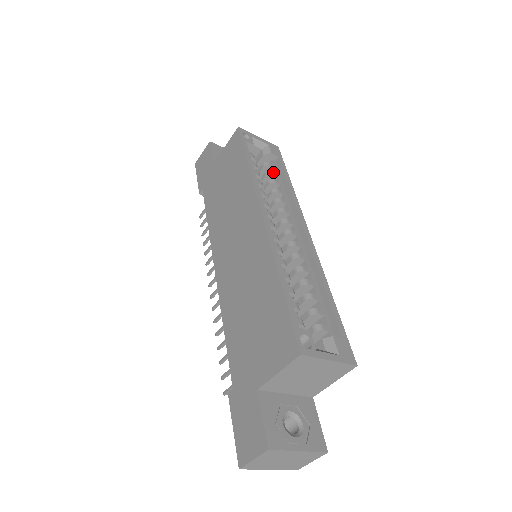
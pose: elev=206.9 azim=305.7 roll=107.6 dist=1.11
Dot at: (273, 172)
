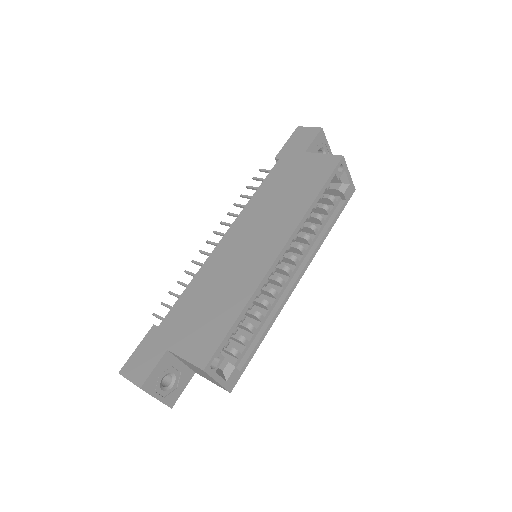
Dot at: (329, 210)
